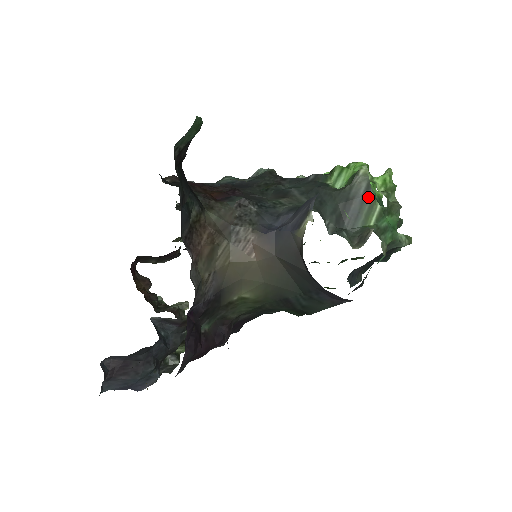
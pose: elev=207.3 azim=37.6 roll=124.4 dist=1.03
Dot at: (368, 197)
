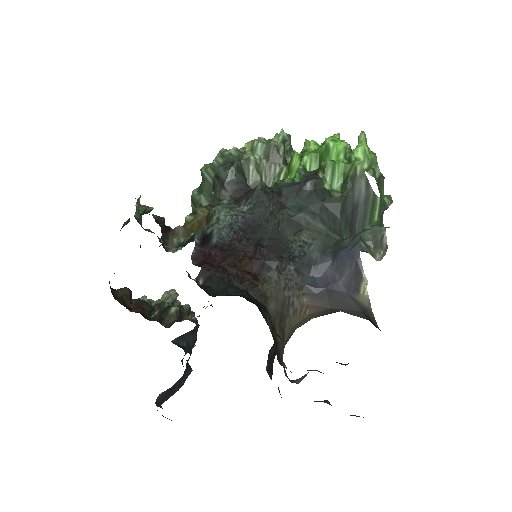
Dot at: (370, 195)
